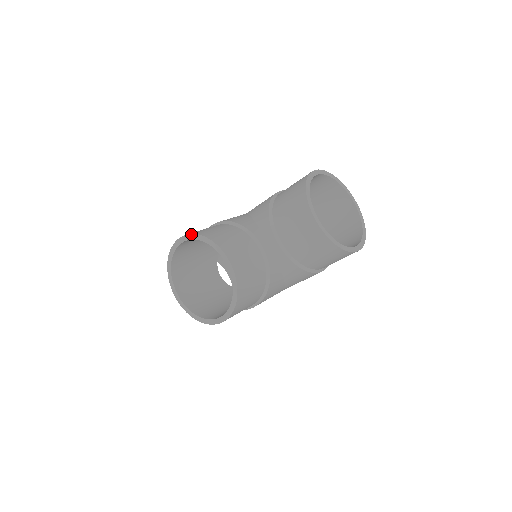
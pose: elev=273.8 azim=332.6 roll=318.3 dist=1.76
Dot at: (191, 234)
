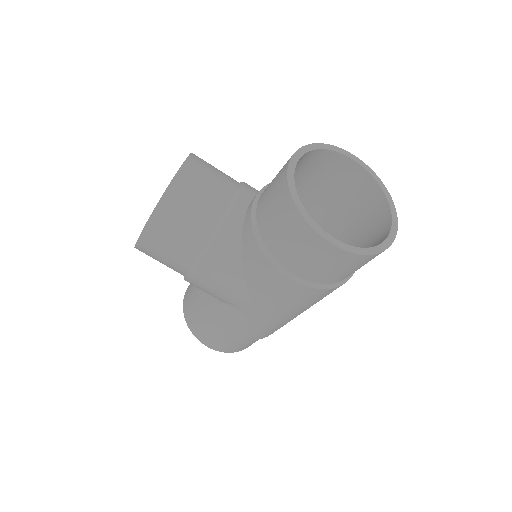
Dot at: occluded
